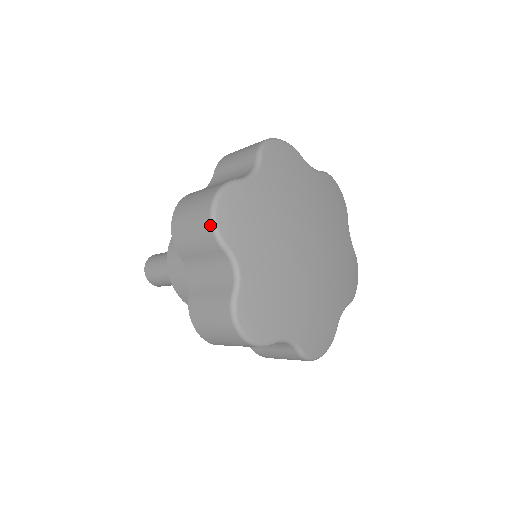
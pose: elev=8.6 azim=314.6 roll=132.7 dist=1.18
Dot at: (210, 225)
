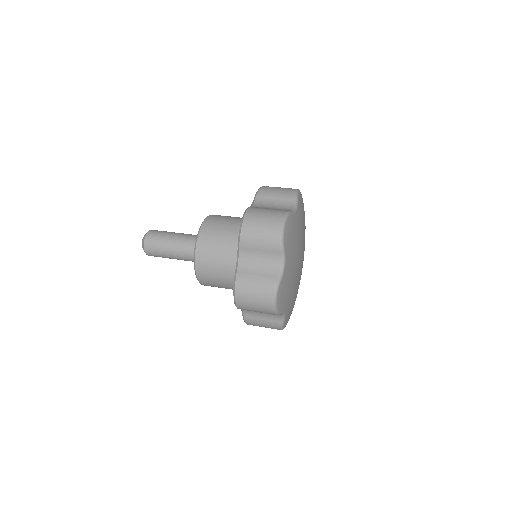
Dot at: (280, 235)
